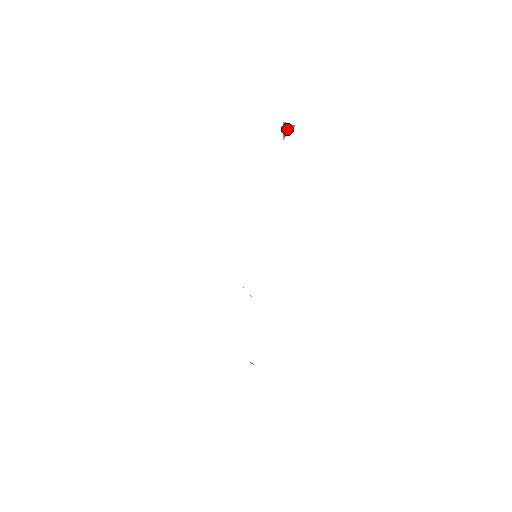
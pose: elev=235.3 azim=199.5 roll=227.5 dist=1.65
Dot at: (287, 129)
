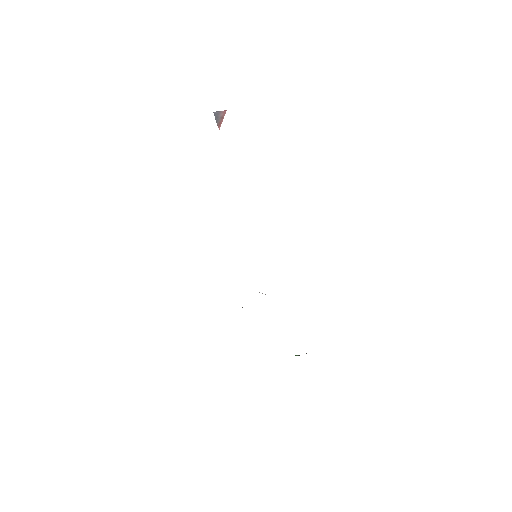
Dot at: (220, 117)
